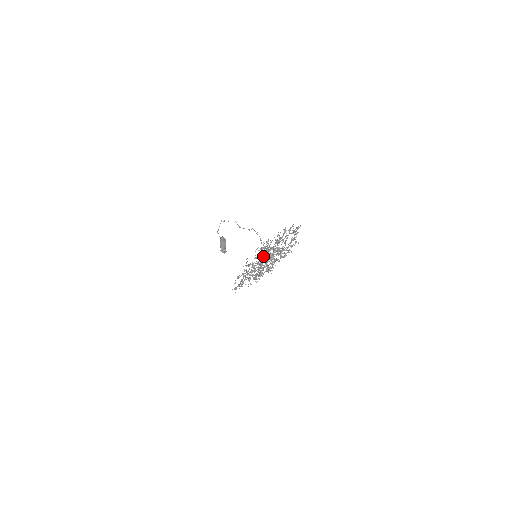
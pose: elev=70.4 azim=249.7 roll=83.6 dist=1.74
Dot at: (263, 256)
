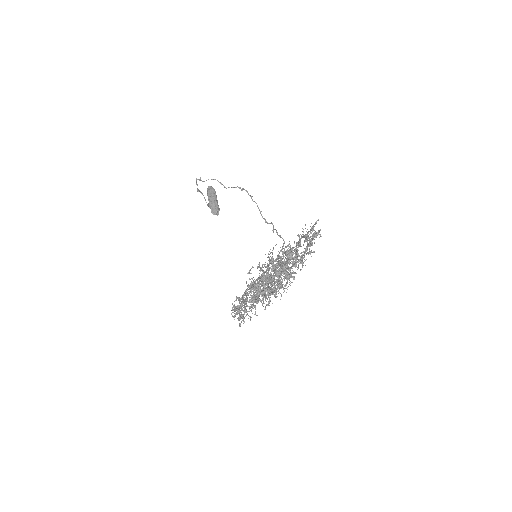
Dot at: occluded
